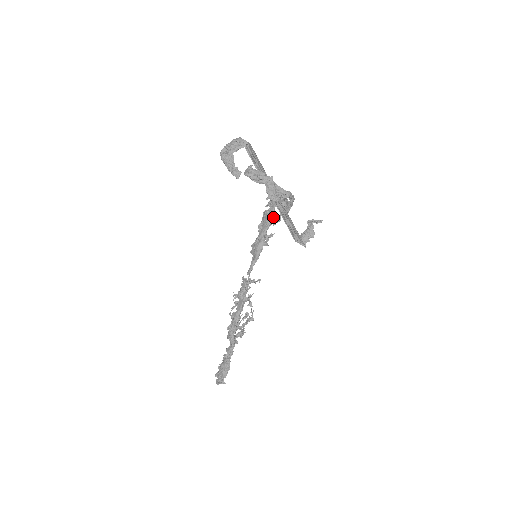
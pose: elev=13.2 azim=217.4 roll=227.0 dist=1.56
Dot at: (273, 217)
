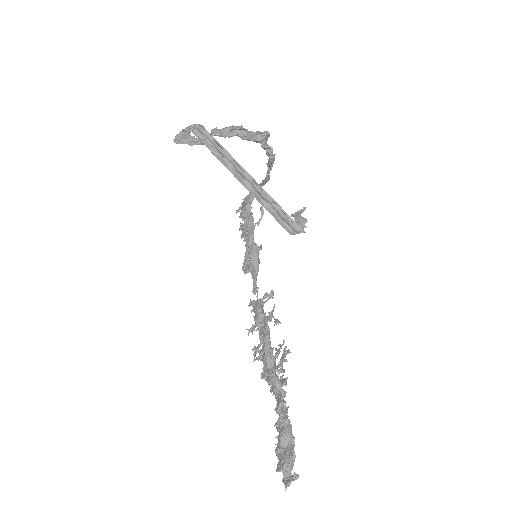
Dot at: occluded
